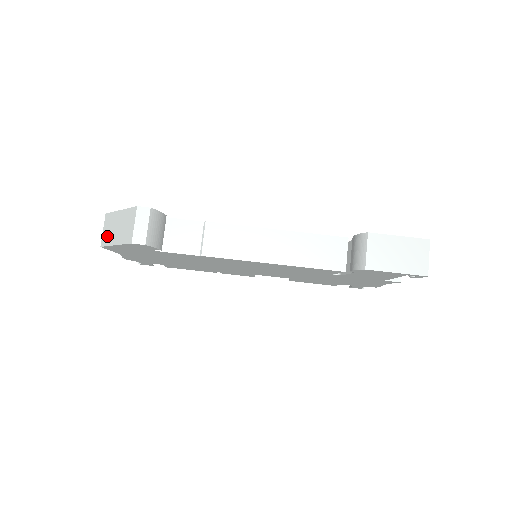
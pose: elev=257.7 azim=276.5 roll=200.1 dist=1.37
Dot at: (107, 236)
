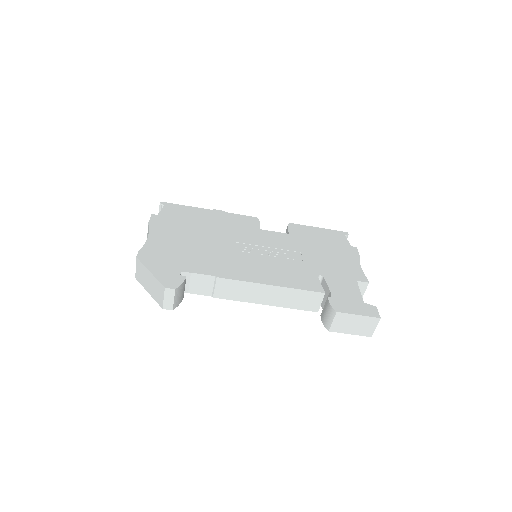
Dot at: (140, 278)
